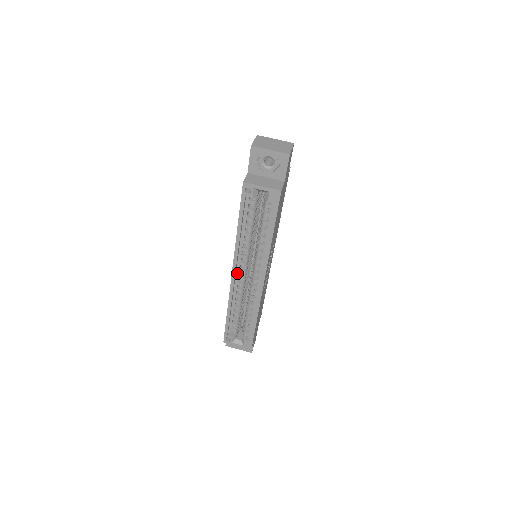
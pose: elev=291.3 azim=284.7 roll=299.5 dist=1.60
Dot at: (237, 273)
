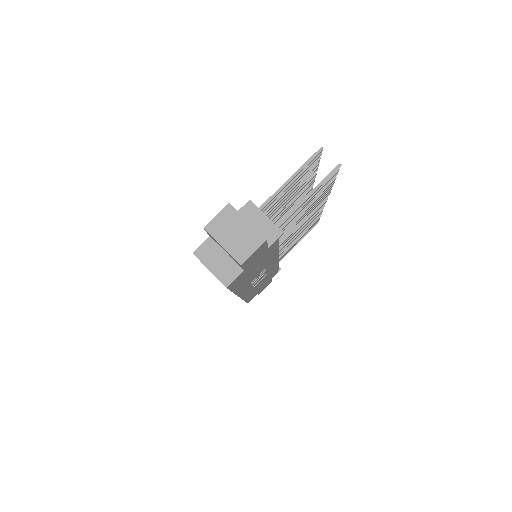
Dot at: occluded
